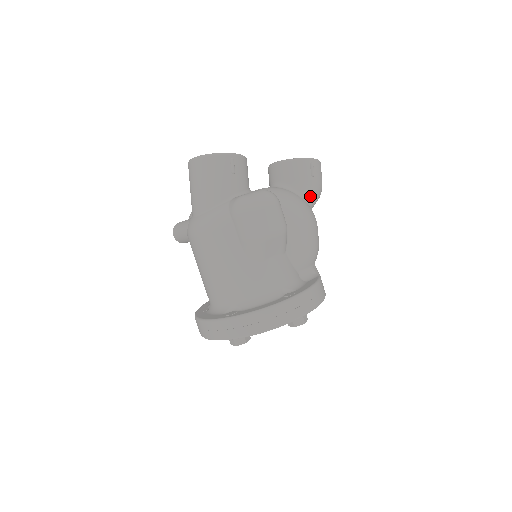
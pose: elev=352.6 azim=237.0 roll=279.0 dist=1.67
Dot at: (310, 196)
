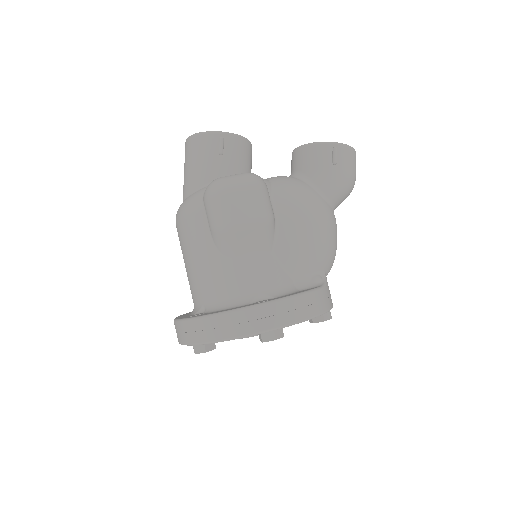
Dot at: (328, 188)
